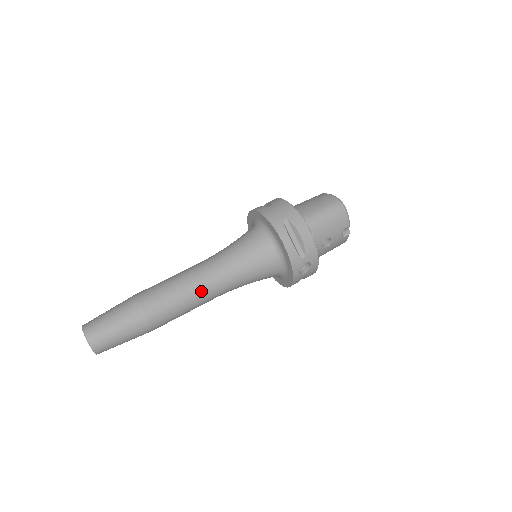
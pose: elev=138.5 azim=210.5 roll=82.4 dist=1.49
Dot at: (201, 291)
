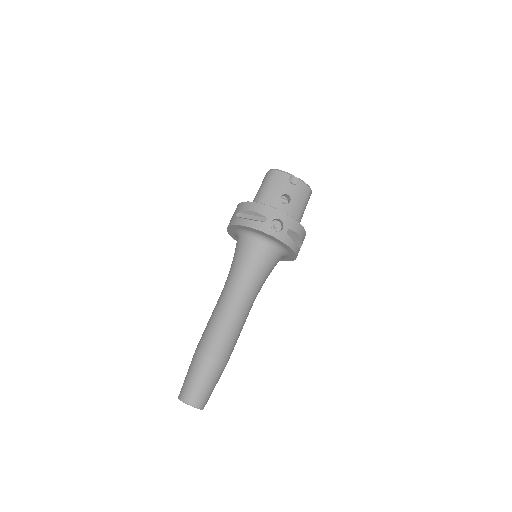
Dot at: (228, 306)
